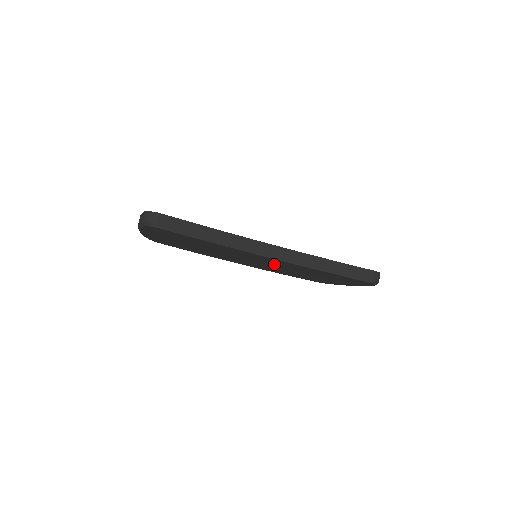
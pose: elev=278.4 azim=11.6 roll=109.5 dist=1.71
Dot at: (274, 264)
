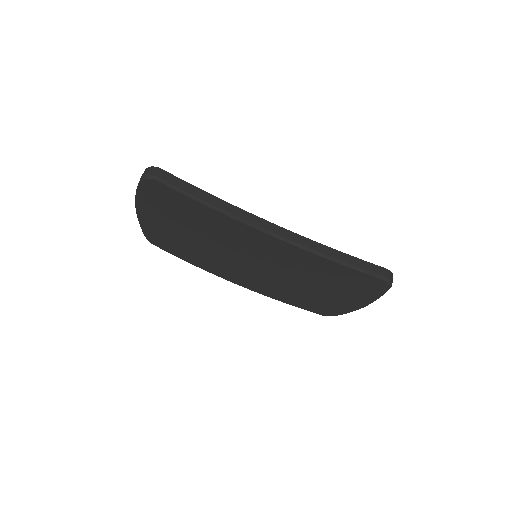
Dot at: (275, 262)
